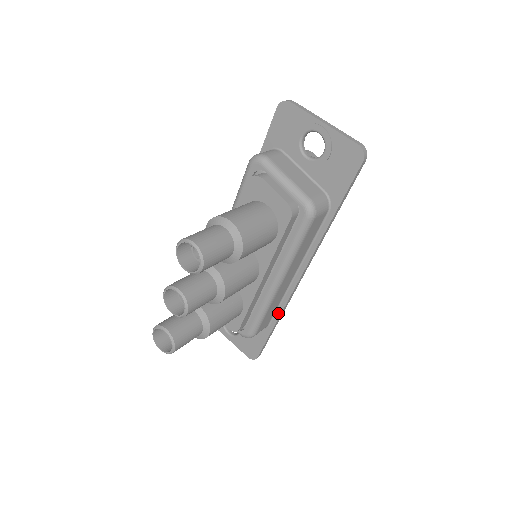
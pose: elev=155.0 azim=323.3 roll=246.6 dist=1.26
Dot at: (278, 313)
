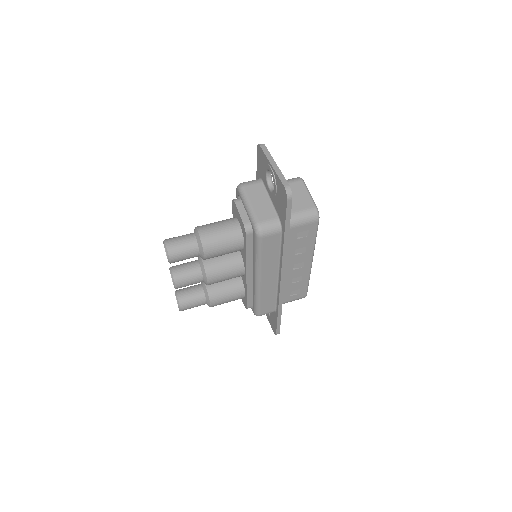
Dot at: (278, 303)
